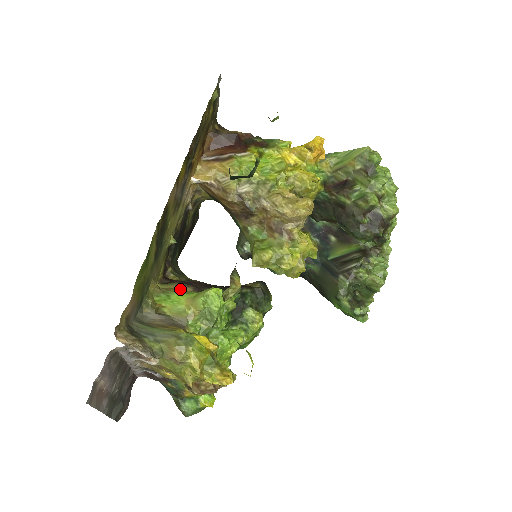
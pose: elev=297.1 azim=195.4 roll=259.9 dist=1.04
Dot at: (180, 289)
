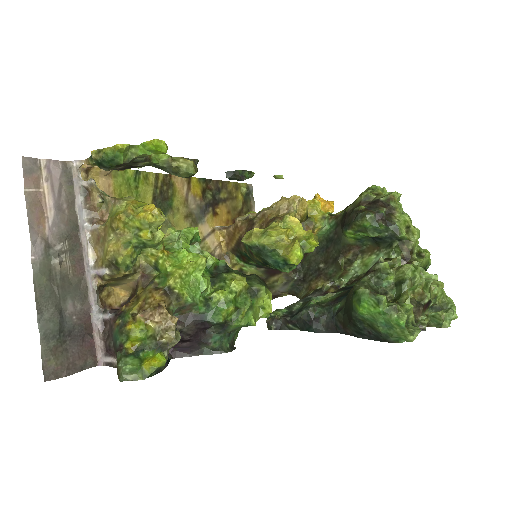
Dot at: occluded
